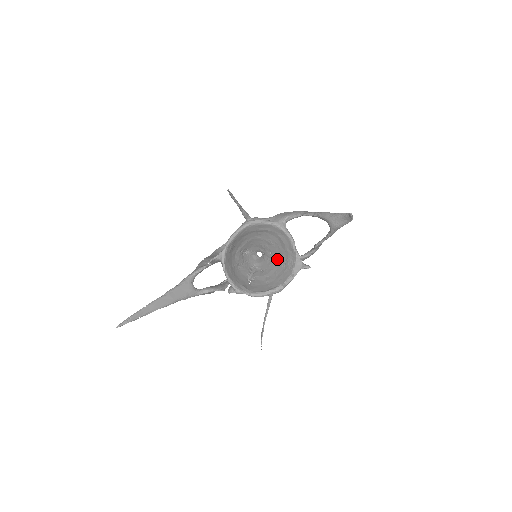
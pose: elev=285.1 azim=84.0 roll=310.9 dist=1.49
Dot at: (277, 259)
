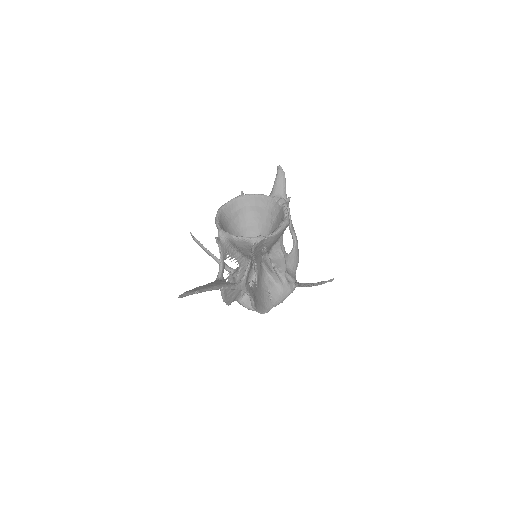
Dot at: (268, 228)
